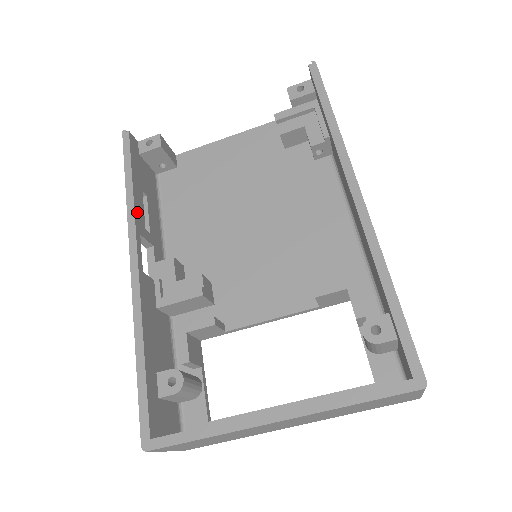
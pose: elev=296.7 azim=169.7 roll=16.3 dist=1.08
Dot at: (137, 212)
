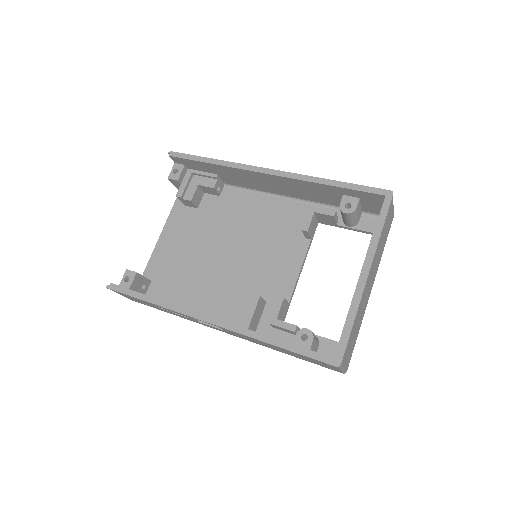
Dot at: (175, 305)
